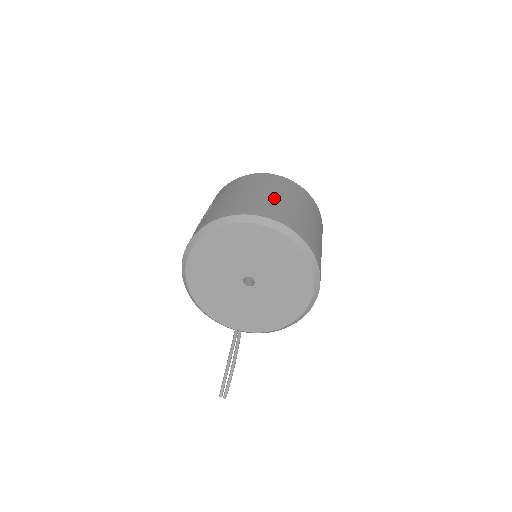
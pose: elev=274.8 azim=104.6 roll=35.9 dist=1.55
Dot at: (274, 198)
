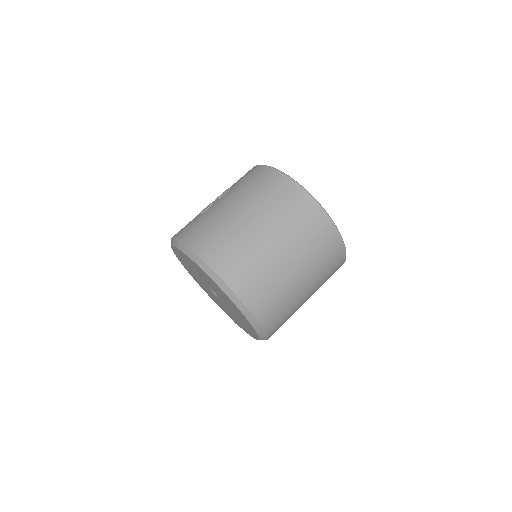
Dot at: (253, 236)
